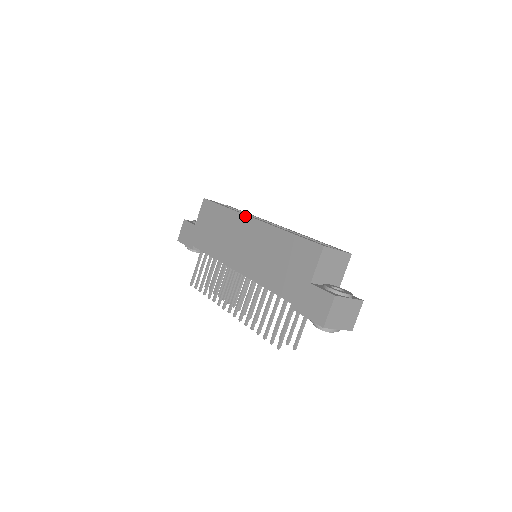
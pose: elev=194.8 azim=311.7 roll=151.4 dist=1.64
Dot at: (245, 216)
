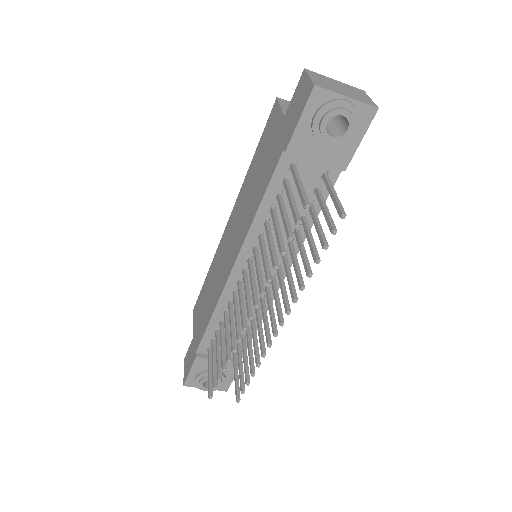
Dot at: (222, 235)
